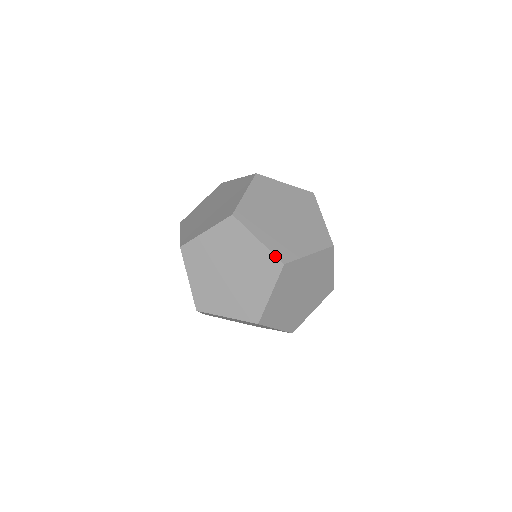
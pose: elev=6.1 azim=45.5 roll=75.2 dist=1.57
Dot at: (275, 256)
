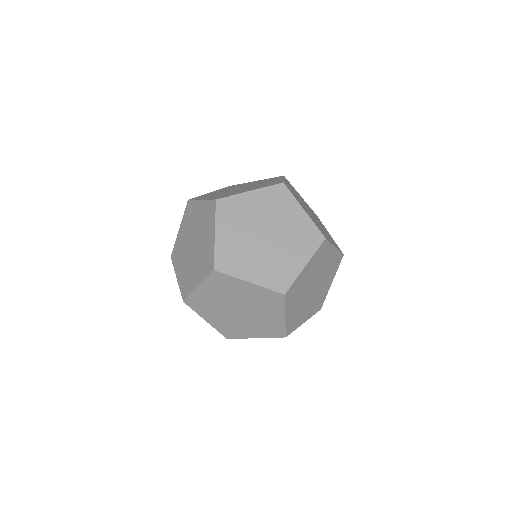
Dot at: (210, 200)
